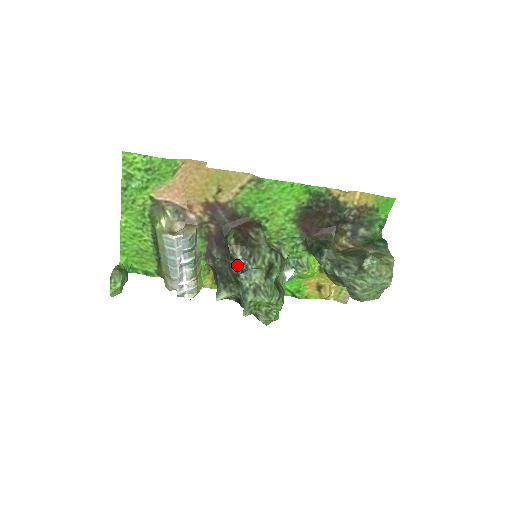
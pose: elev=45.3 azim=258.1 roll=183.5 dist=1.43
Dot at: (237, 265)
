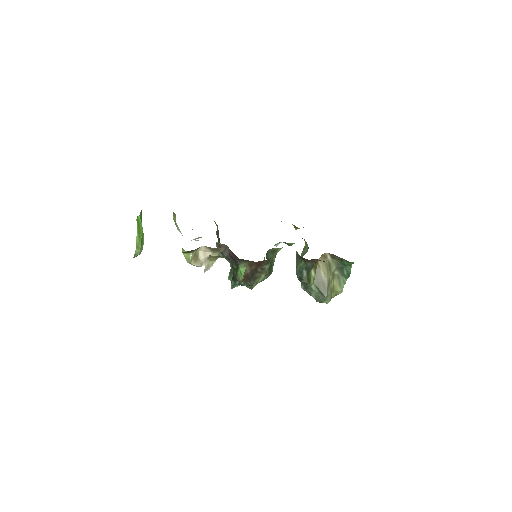
Dot at: occluded
